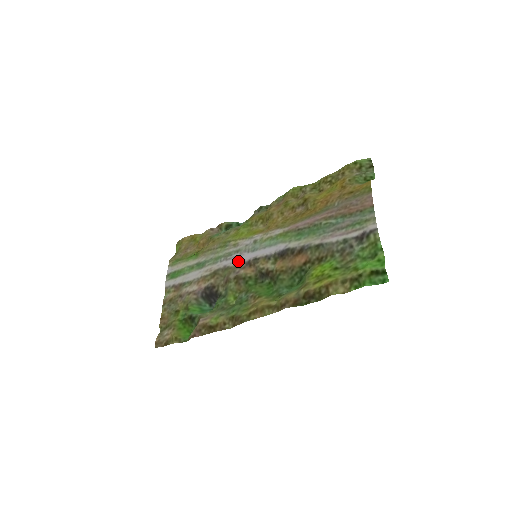
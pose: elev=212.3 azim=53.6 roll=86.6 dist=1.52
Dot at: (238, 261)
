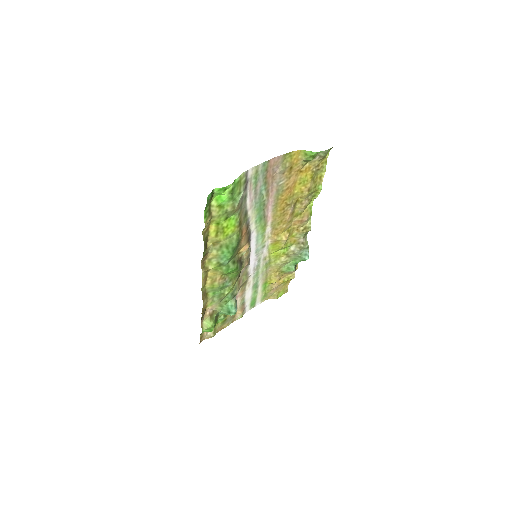
Dot at: (250, 264)
